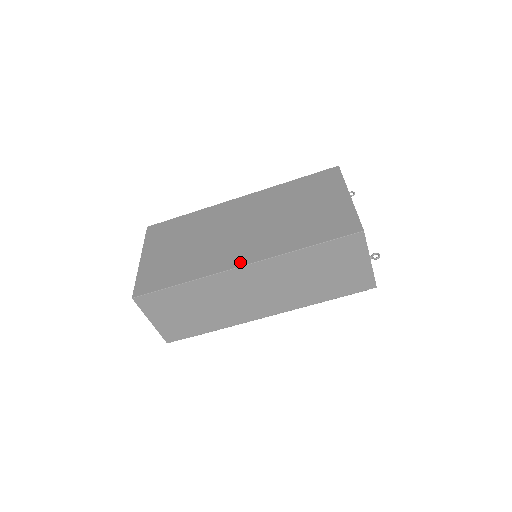
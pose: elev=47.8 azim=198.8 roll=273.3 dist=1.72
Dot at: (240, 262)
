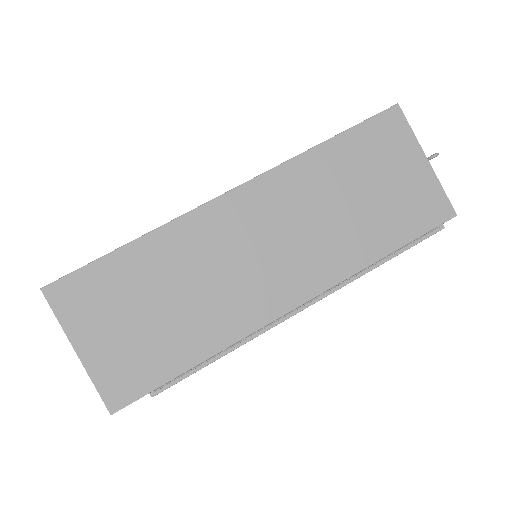
Dot at: occluded
